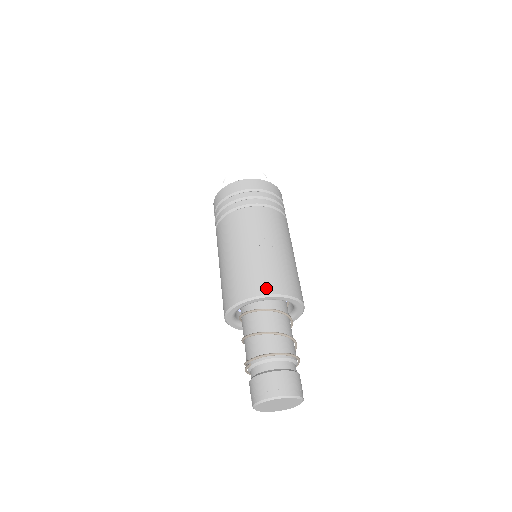
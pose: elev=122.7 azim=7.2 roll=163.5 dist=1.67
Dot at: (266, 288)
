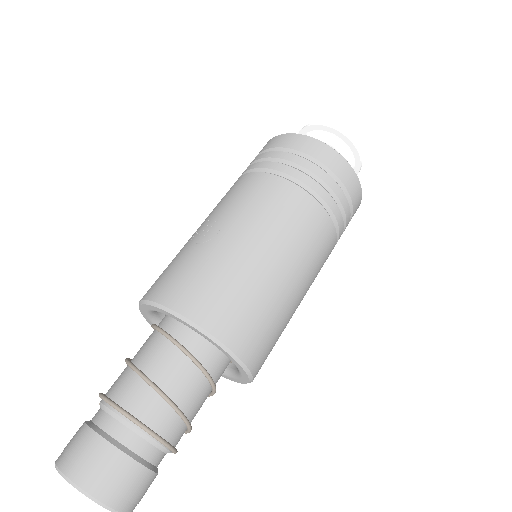
Dot at: (157, 290)
